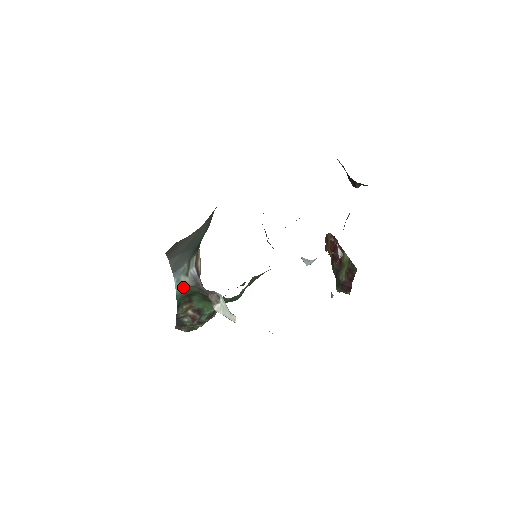
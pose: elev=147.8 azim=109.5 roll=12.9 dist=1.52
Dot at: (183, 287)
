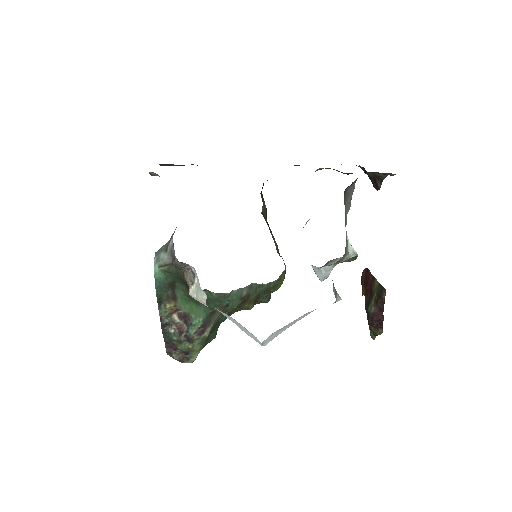
Dot at: (162, 267)
